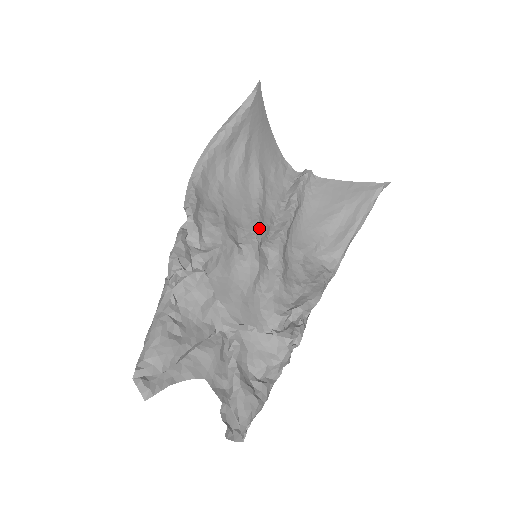
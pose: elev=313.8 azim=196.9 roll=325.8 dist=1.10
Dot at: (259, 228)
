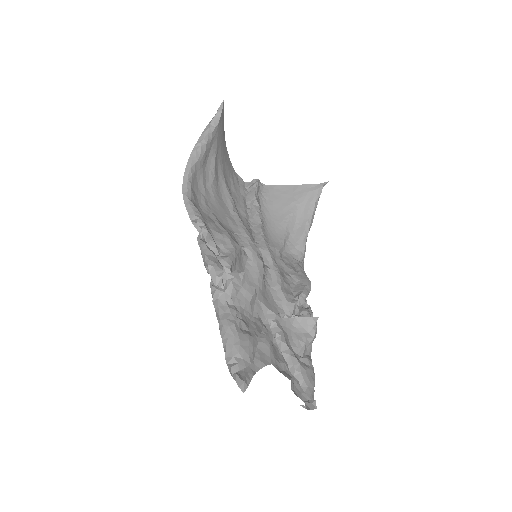
Dot at: (248, 232)
